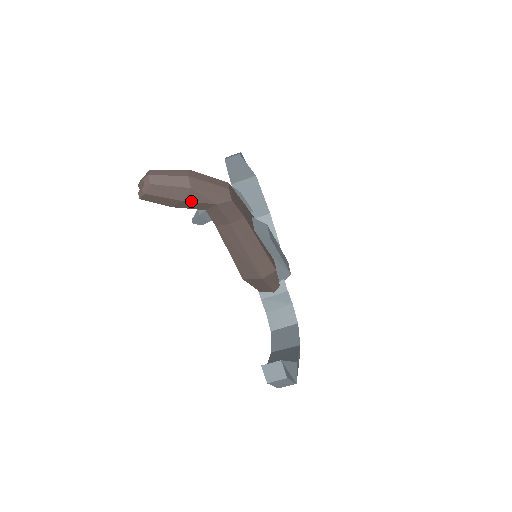
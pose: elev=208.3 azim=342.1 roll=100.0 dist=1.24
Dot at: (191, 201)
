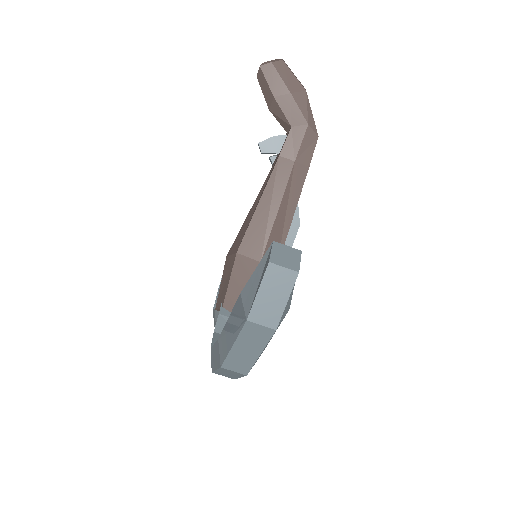
Dot at: (296, 101)
